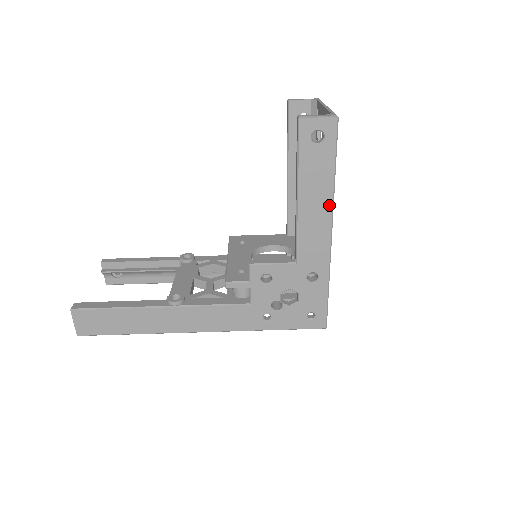
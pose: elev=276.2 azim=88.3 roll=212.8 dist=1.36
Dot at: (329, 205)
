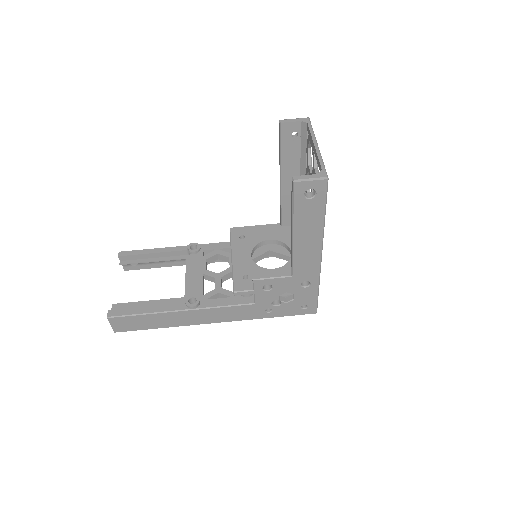
Dot at: (320, 238)
